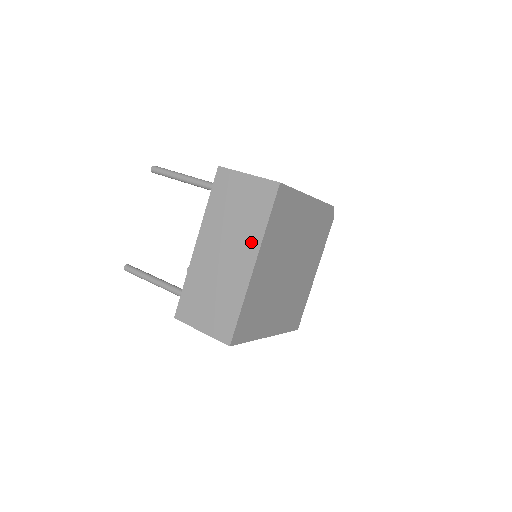
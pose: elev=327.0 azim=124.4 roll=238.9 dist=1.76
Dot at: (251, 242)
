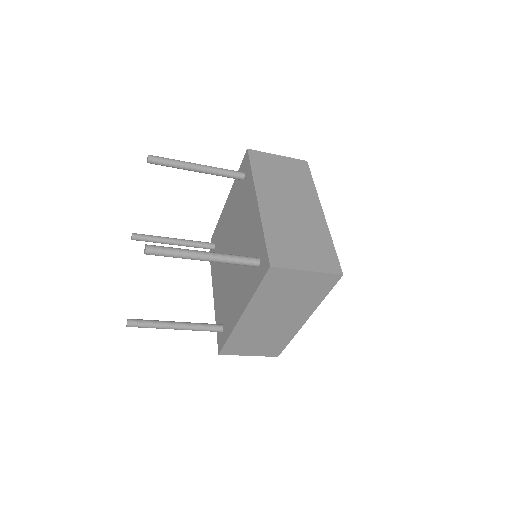
Dot at: (310, 196)
